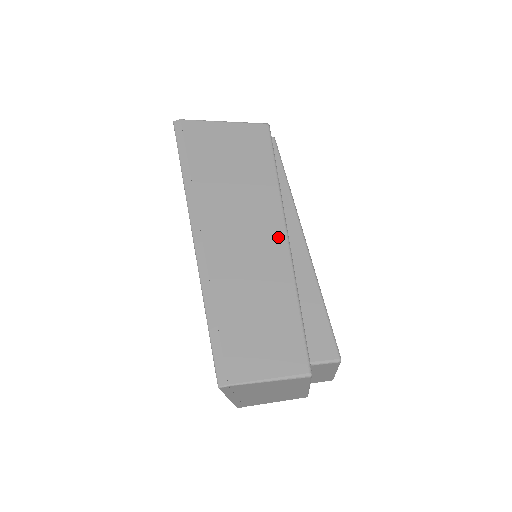
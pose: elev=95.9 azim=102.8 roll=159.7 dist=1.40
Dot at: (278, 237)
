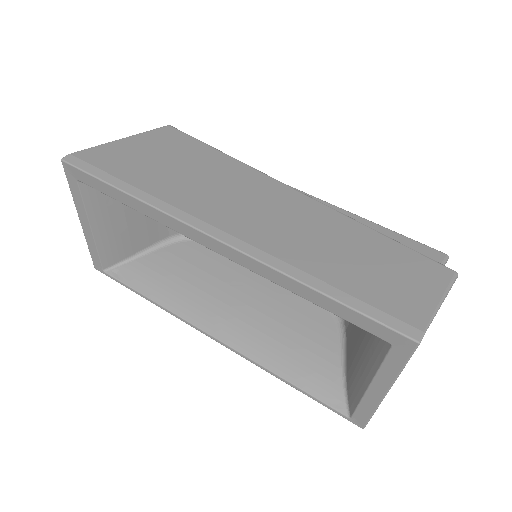
Dot at: (293, 195)
